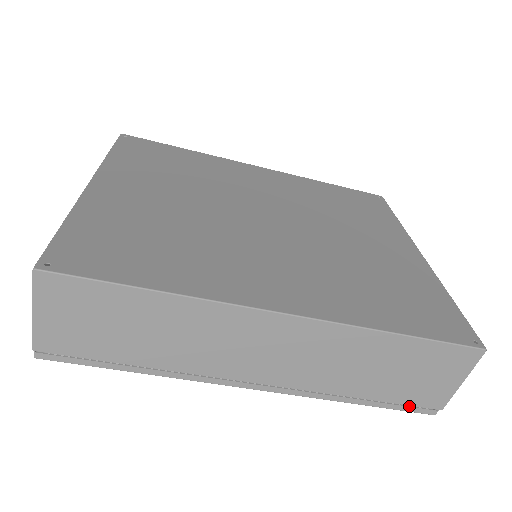
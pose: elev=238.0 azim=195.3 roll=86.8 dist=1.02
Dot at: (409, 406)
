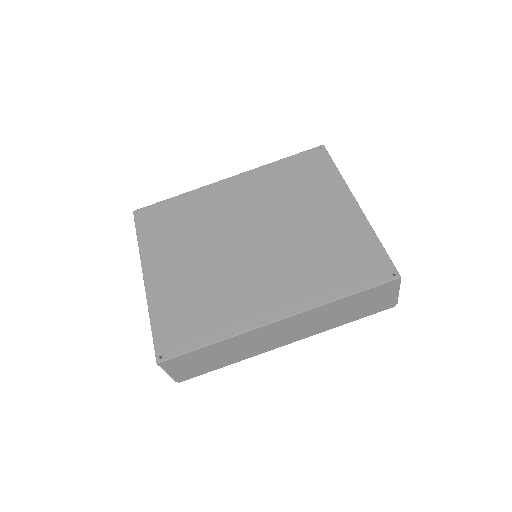
Dot at: (377, 311)
